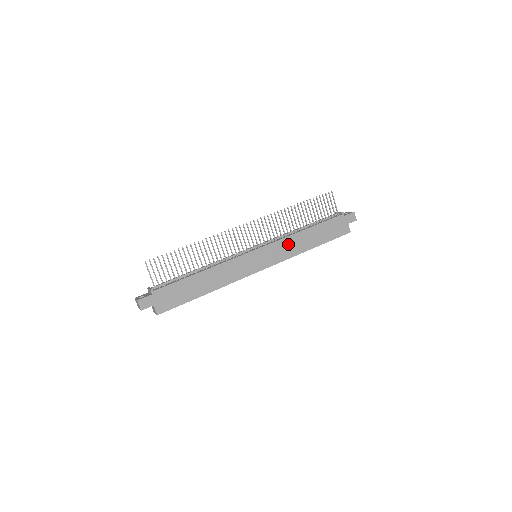
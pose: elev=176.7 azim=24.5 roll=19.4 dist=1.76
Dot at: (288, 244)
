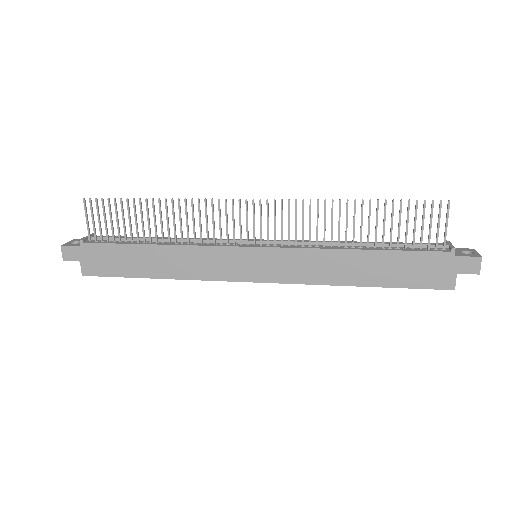
Dot at: (314, 261)
